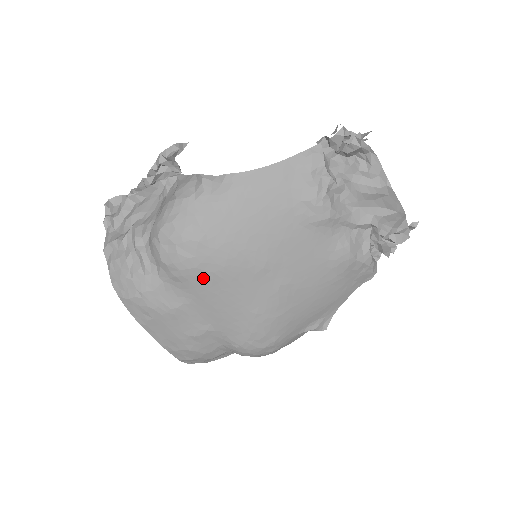
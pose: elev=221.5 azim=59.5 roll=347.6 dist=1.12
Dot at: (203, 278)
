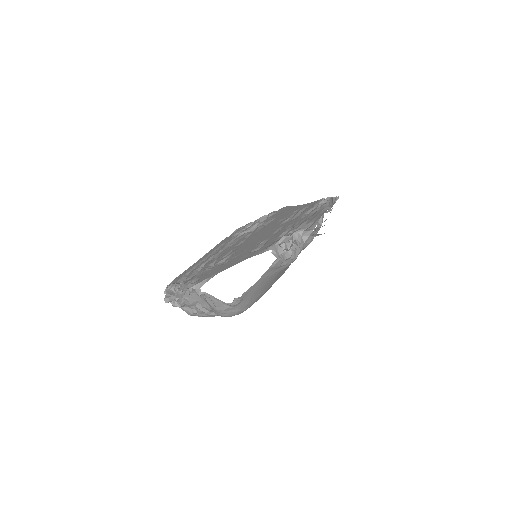
Dot at: occluded
